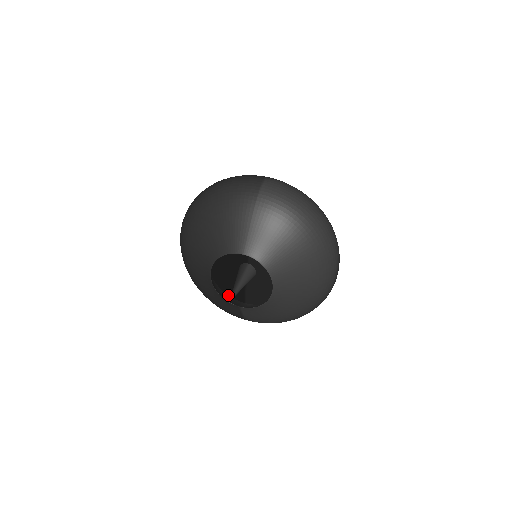
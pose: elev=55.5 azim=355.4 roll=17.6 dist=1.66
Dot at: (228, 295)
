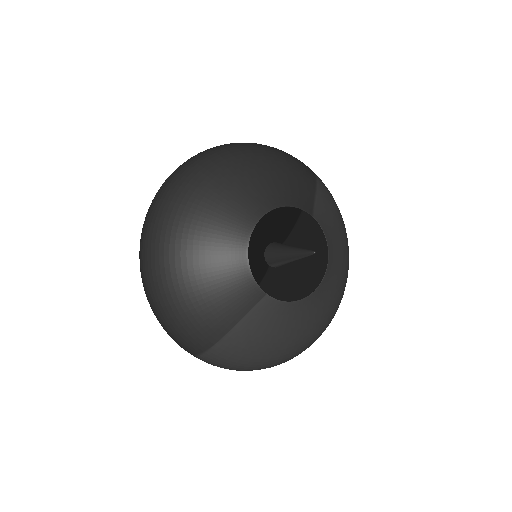
Dot at: occluded
